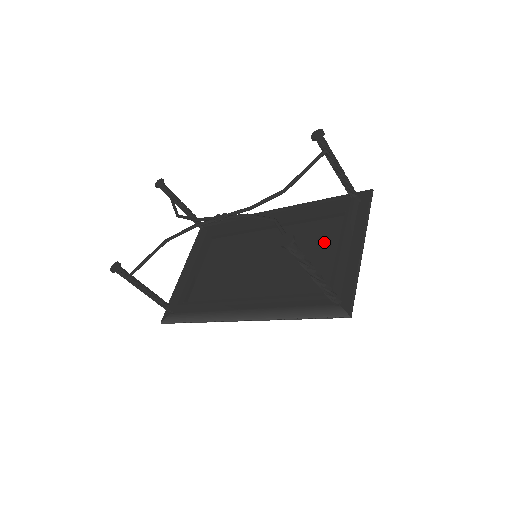
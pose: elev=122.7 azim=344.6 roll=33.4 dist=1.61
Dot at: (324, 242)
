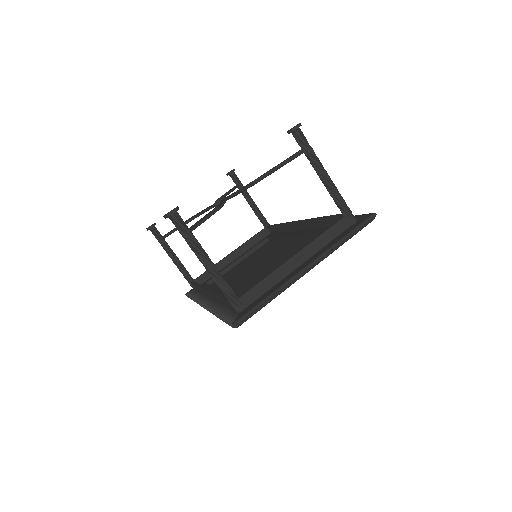
Dot at: occluded
